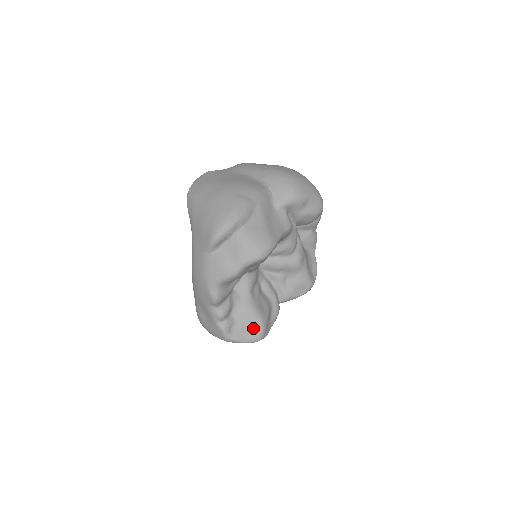
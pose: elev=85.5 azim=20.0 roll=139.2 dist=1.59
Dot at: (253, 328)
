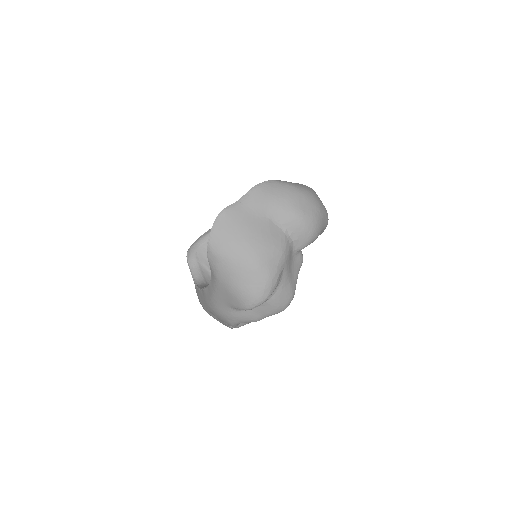
Dot at: occluded
